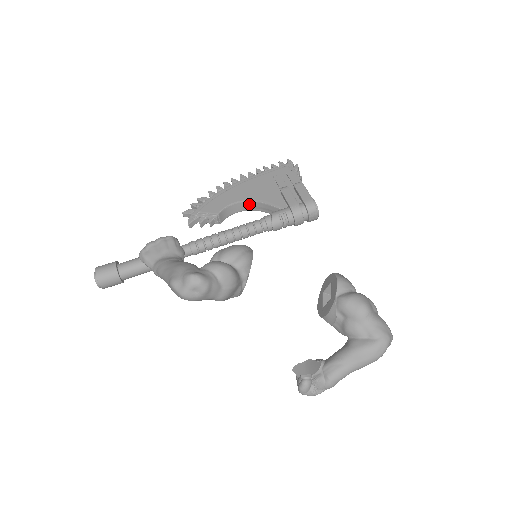
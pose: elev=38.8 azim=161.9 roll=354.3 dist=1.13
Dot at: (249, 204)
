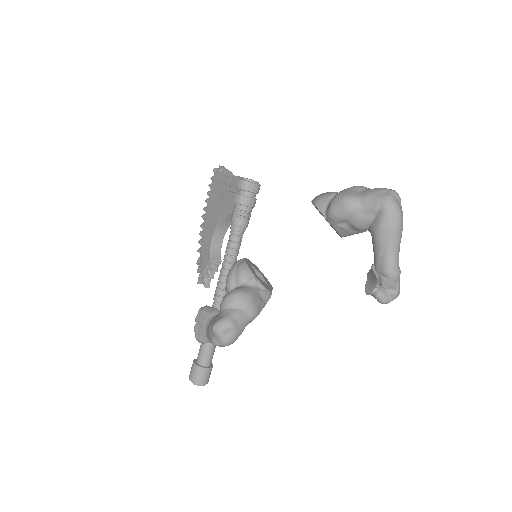
Dot at: (219, 230)
